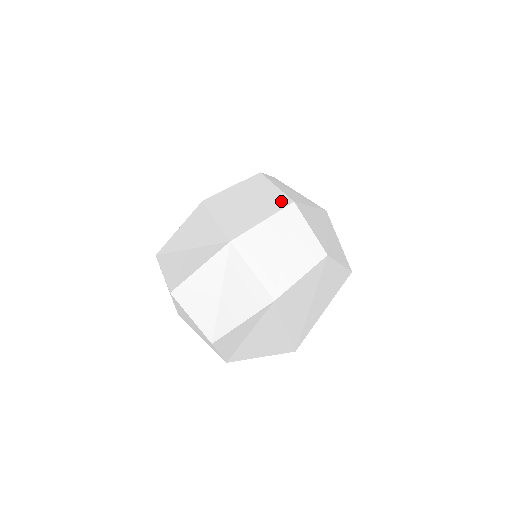
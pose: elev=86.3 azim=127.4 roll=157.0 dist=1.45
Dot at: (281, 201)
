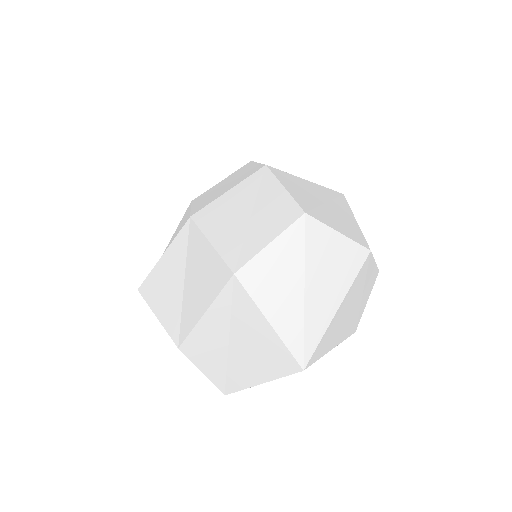
Dot at: (254, 170)
